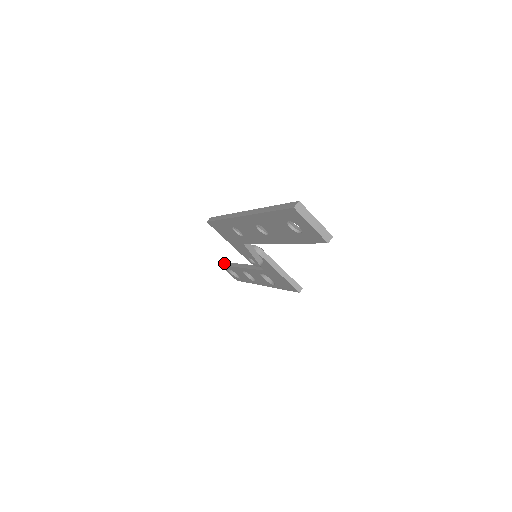
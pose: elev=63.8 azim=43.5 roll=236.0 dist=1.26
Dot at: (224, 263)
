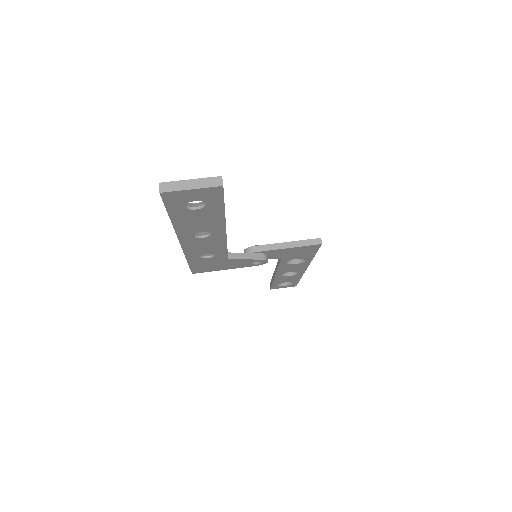
Dot at: (270, 285)
